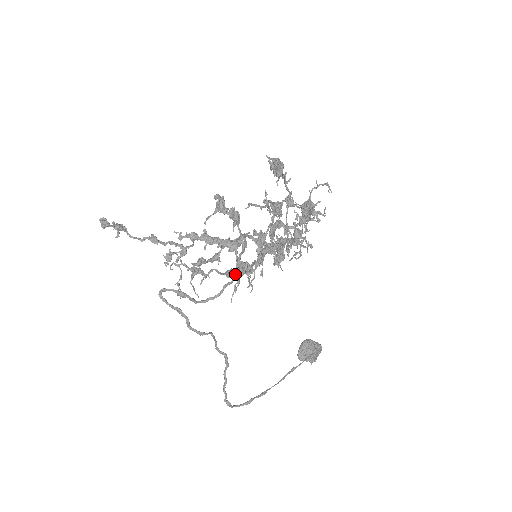
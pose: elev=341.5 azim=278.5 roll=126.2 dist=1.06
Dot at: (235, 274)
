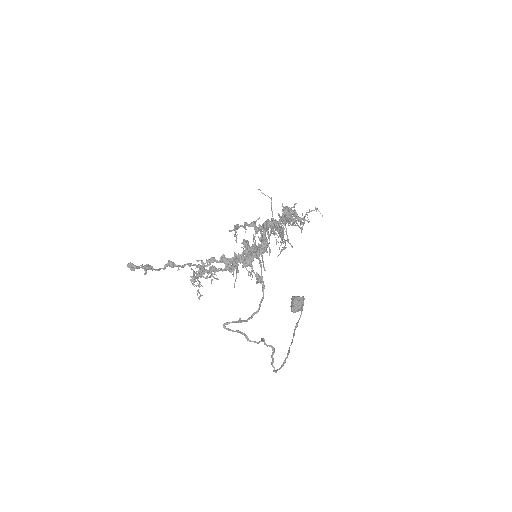
Dot at: occluded
